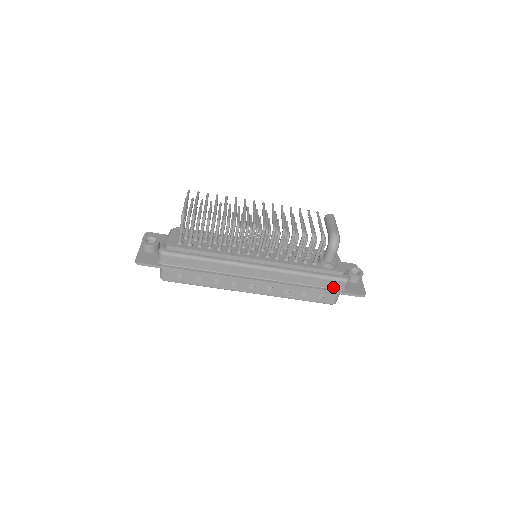
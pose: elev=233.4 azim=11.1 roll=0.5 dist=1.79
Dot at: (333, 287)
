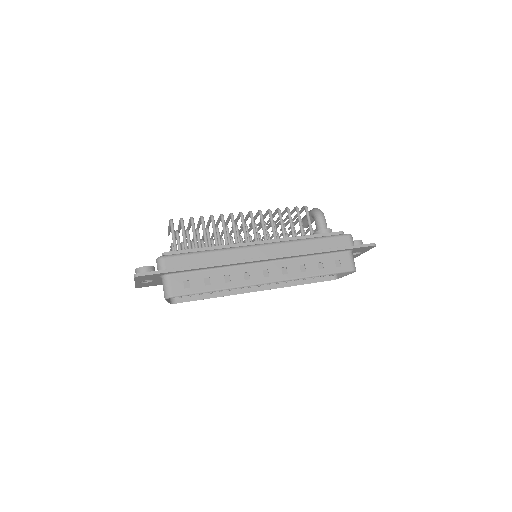
Dot at: (342, 245)
